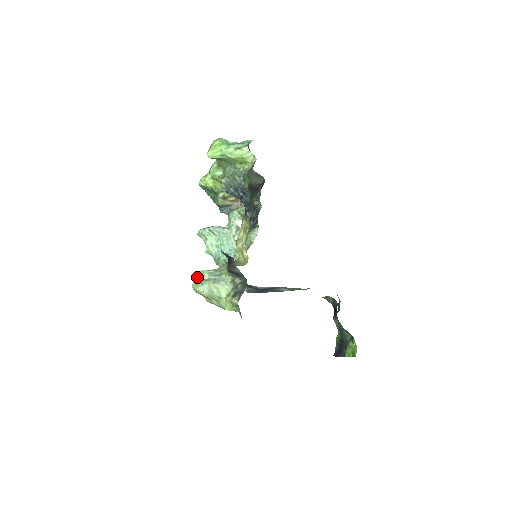
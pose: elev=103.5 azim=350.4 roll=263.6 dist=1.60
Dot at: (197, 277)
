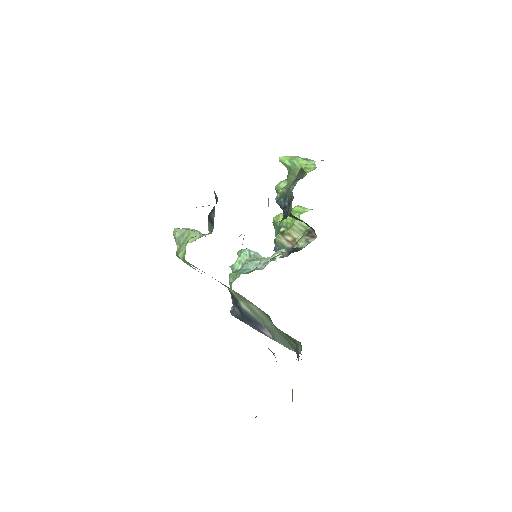
Dot at: (187, 228)
